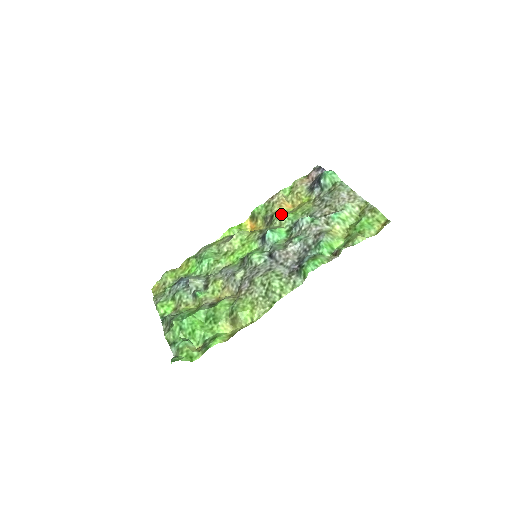
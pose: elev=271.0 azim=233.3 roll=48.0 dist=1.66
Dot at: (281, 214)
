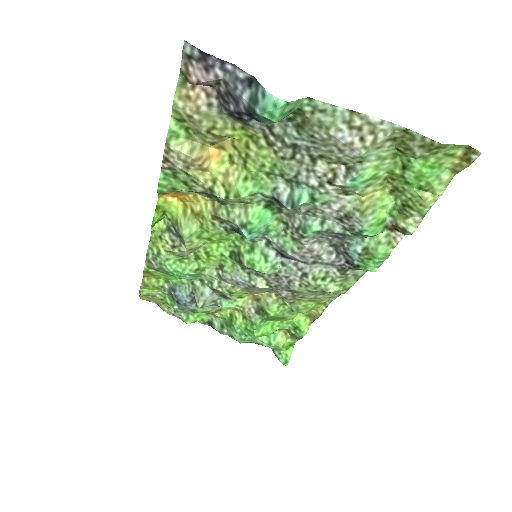
Dot at: (230, 194)
